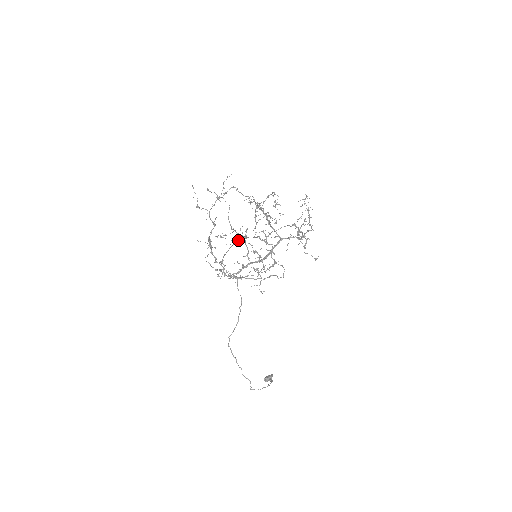
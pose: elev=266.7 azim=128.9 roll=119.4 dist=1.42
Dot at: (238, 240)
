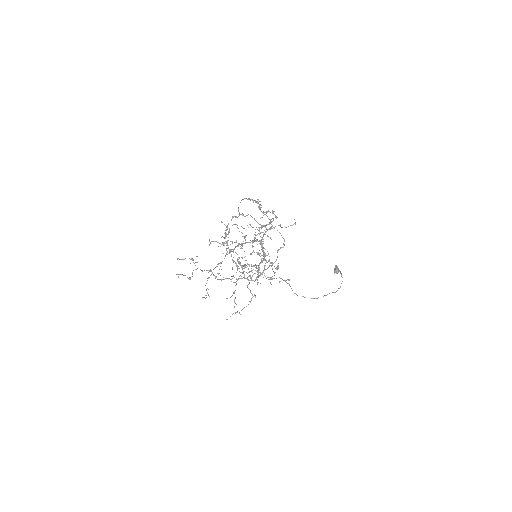
Dot at: (226, 235)
